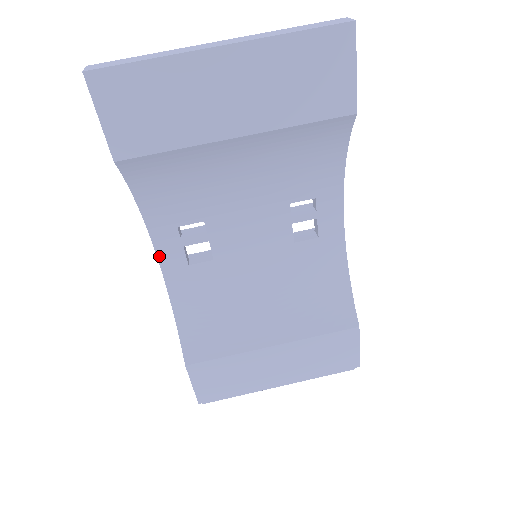
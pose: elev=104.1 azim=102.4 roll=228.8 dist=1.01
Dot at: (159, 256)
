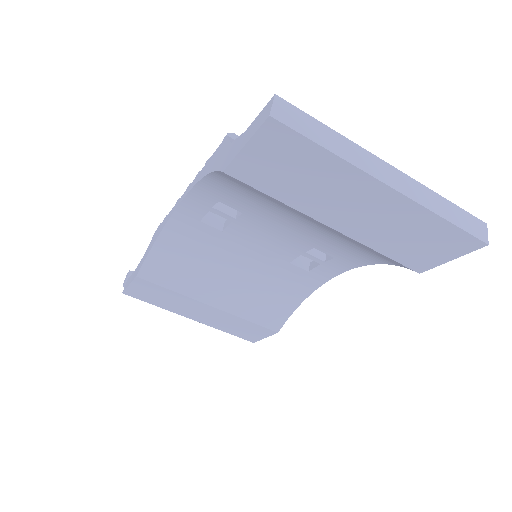
Dot at: (184, 202)
